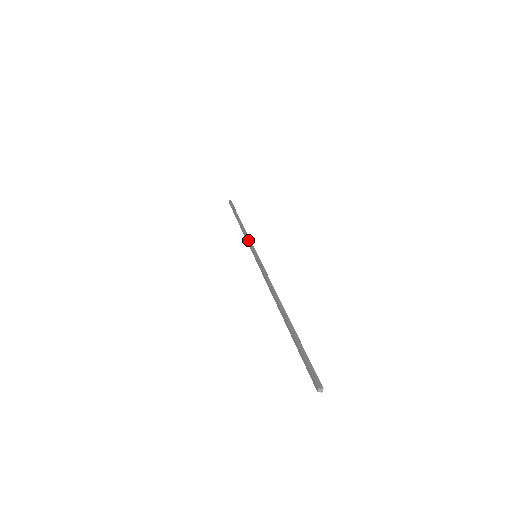
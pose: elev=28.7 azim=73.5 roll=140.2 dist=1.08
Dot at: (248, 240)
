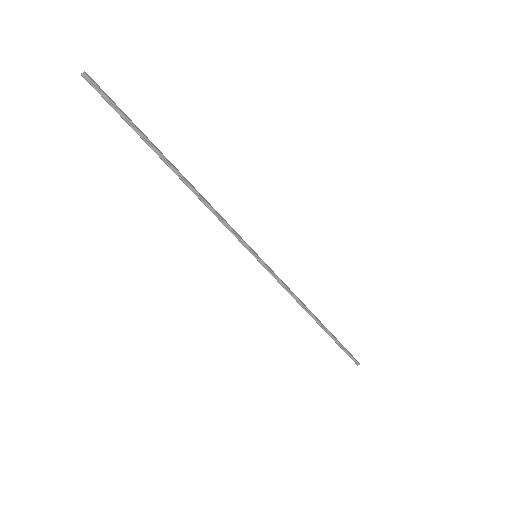
Dot at: (278, 281)
